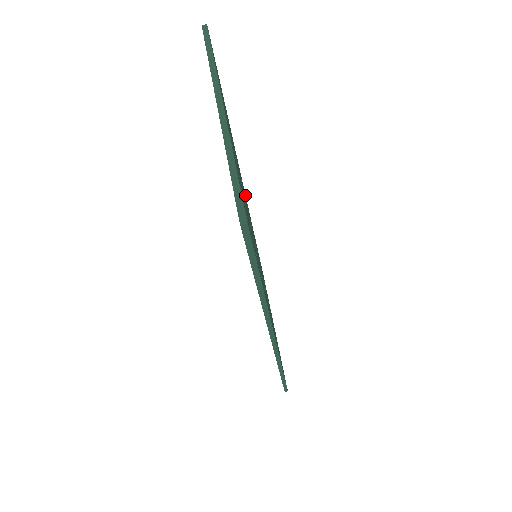
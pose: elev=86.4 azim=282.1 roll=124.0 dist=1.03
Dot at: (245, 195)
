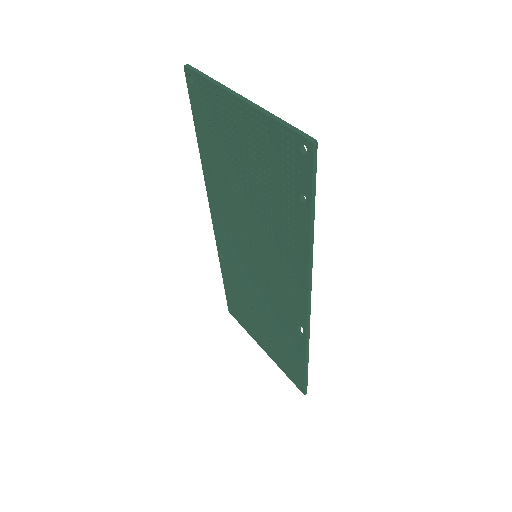
Dot at: occluded
